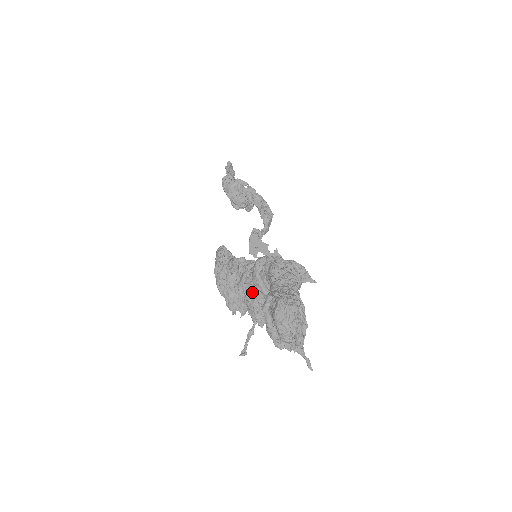
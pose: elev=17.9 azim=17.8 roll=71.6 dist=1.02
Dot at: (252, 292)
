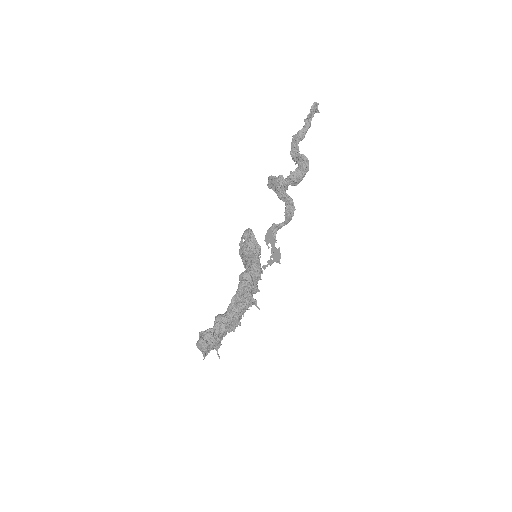
Dot at: occluded
